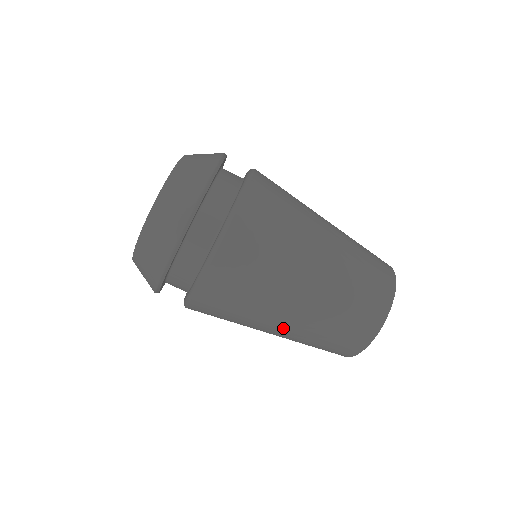
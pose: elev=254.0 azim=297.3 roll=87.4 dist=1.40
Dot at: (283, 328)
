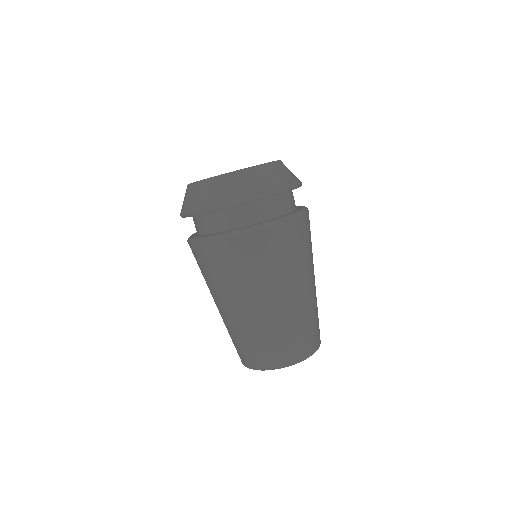
Dot at: (232, 311)
